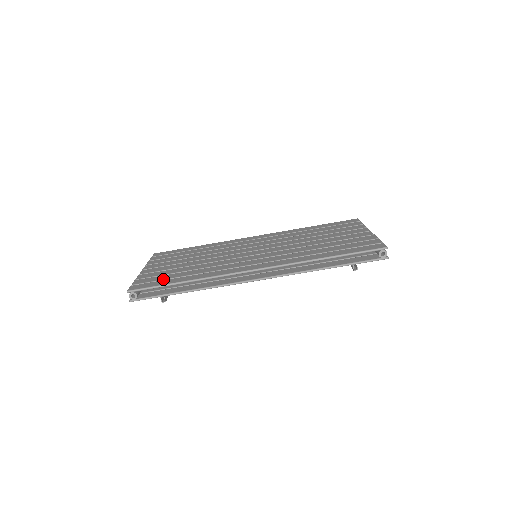
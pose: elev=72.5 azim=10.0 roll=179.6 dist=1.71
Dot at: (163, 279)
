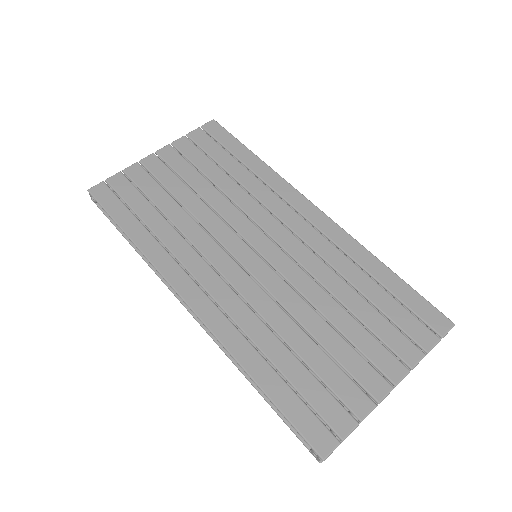
Dot at: (129, 204)
